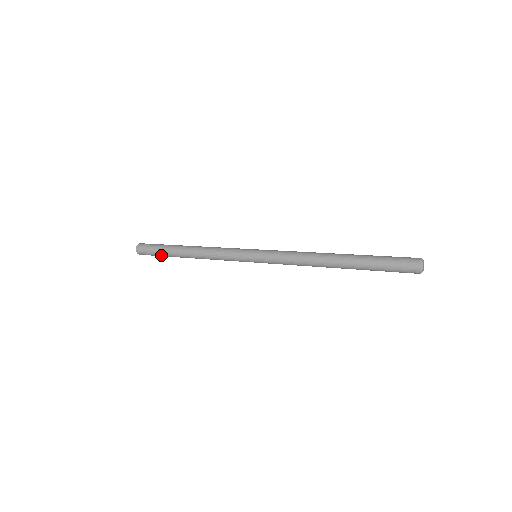
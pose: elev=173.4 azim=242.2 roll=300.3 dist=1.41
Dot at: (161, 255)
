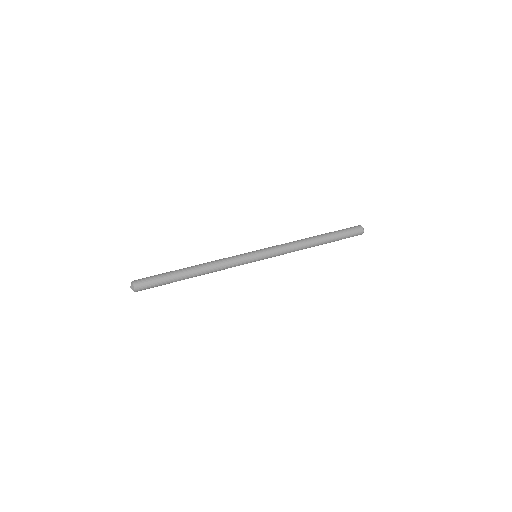
Dot at: (165, 283)
